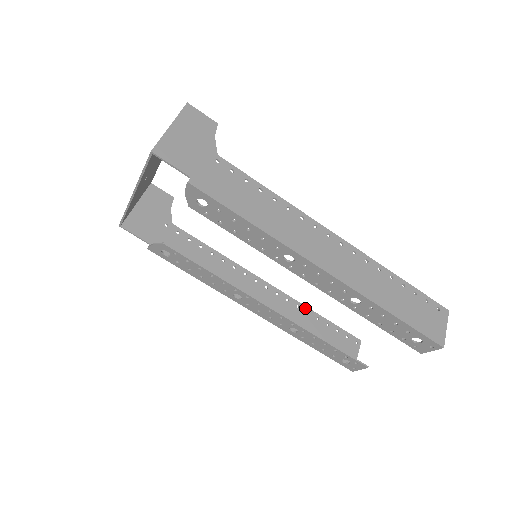
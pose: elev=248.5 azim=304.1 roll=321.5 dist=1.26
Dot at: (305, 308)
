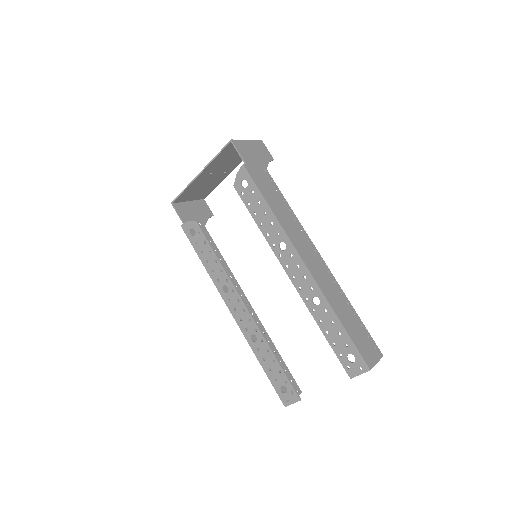
Dot at: (269, 338)
